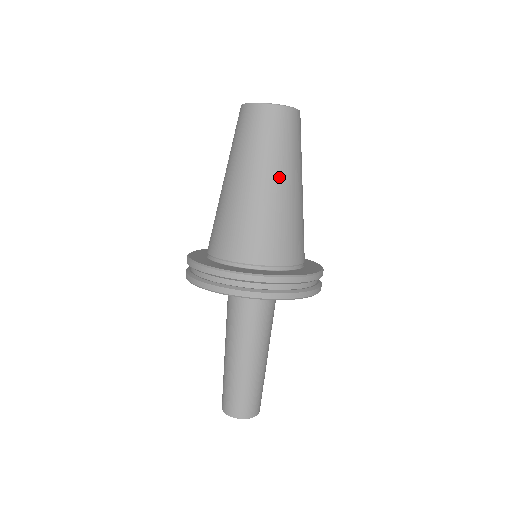
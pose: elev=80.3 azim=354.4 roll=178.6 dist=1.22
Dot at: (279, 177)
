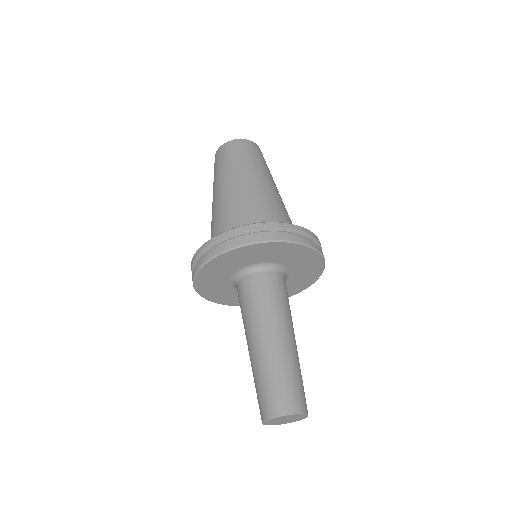
Dot at: (264, 177)
